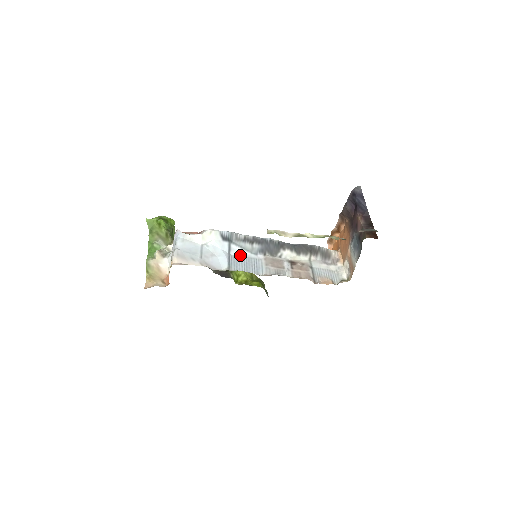
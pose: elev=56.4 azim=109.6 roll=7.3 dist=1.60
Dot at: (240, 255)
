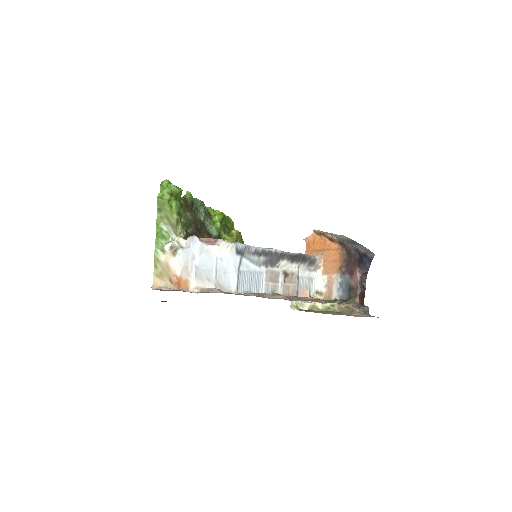
Dot at: (247, 269)
